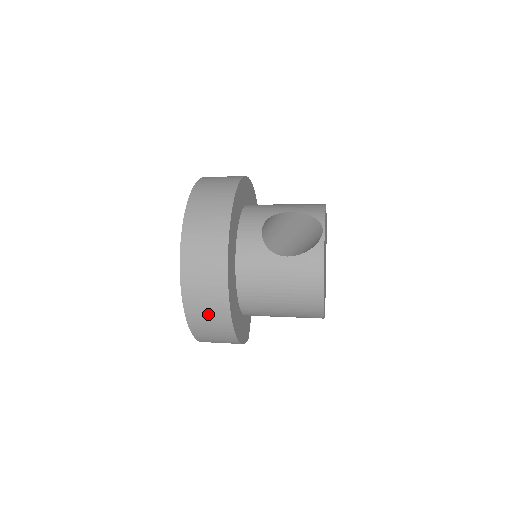
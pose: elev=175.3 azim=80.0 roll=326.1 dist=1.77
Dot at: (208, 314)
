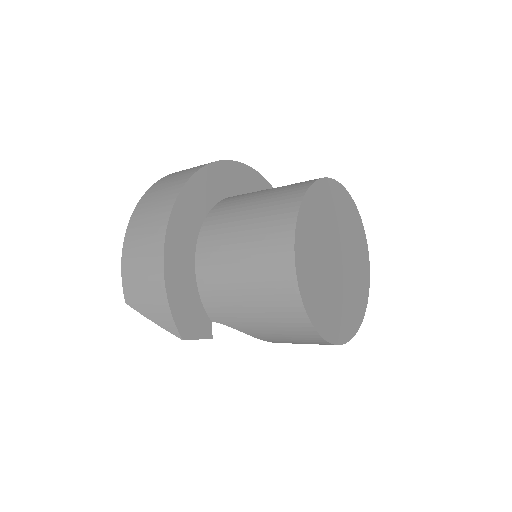
Dot at: (154, 206)
